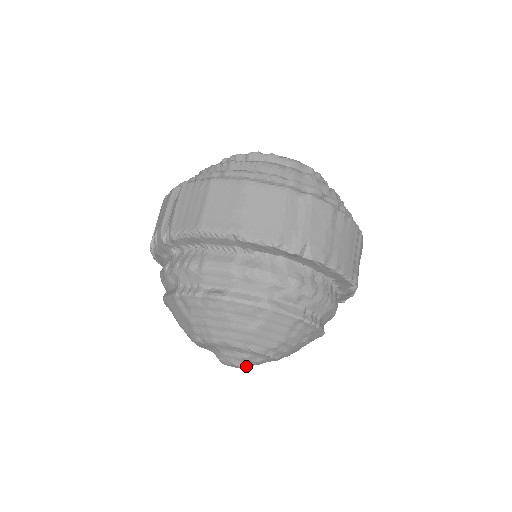
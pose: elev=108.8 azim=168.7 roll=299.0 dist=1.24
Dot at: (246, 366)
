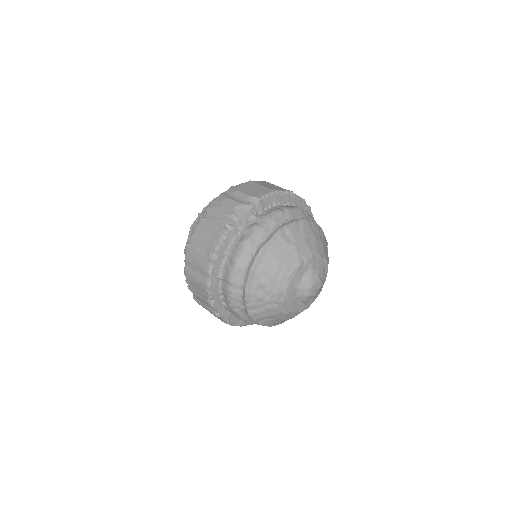
Dot at: occluded
